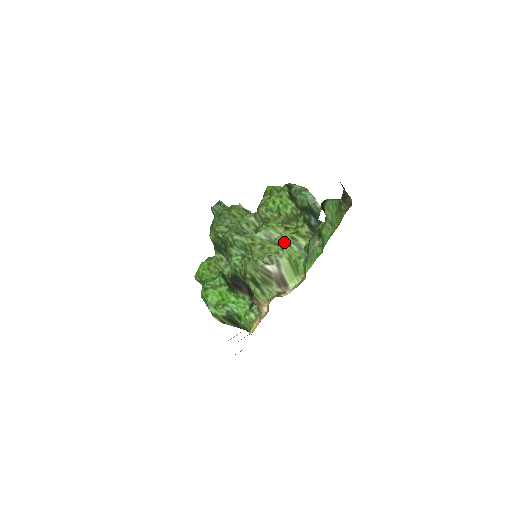
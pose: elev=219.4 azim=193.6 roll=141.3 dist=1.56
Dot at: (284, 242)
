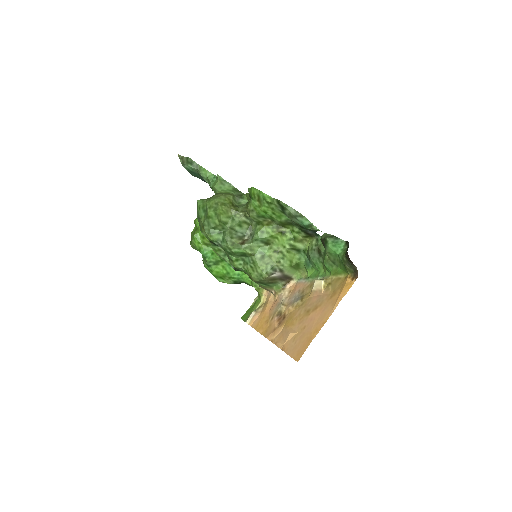
Dot at: (283, 250)
